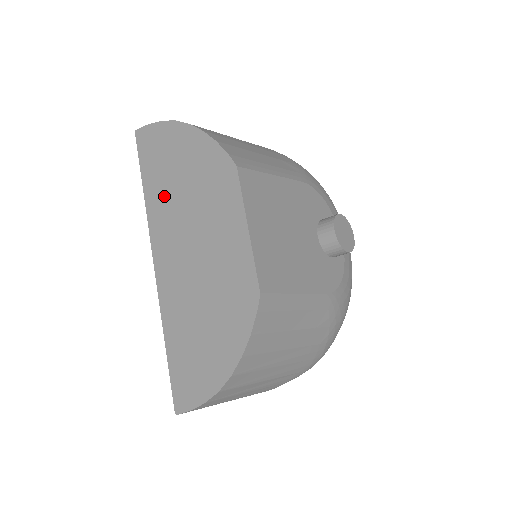
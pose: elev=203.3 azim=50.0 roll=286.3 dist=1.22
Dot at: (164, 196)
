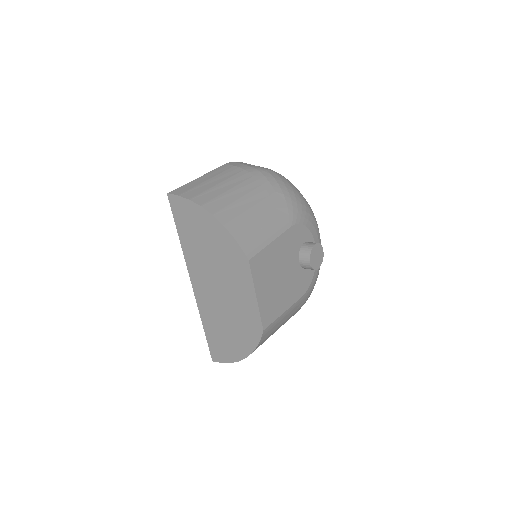
Dot at: (196, 250)
